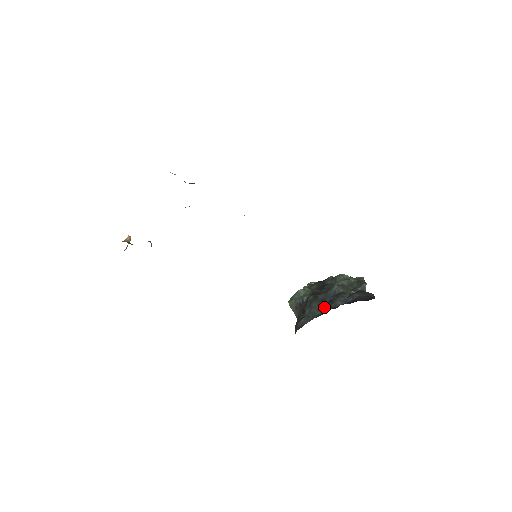
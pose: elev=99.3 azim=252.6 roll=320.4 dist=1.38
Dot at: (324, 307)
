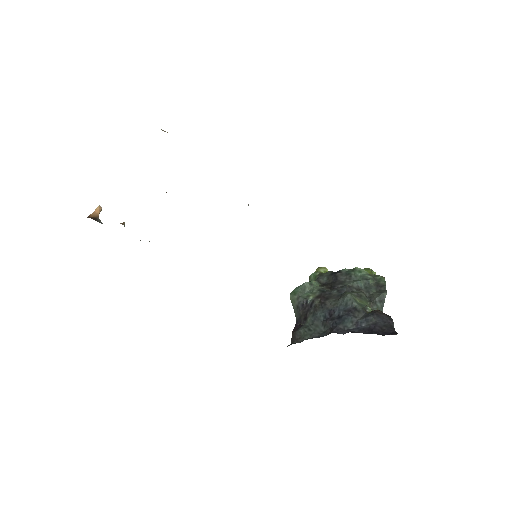
Dot at: (330, 324)
